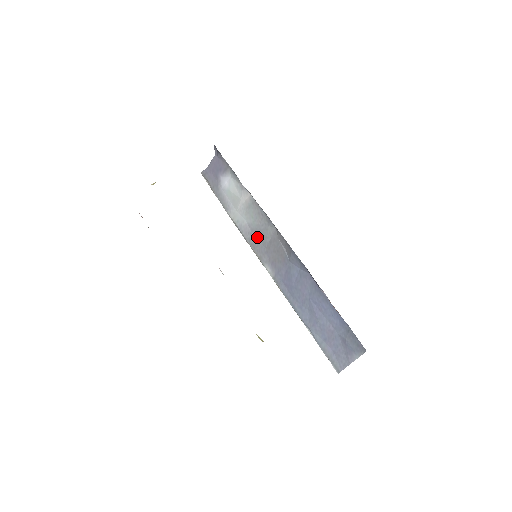
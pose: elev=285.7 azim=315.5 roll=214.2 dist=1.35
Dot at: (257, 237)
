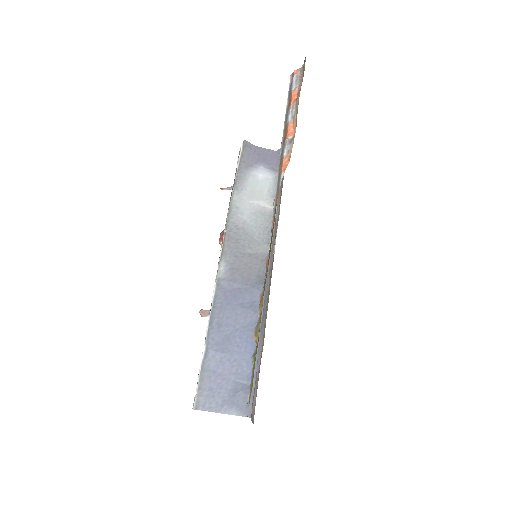
Dot at: (241, 237)
